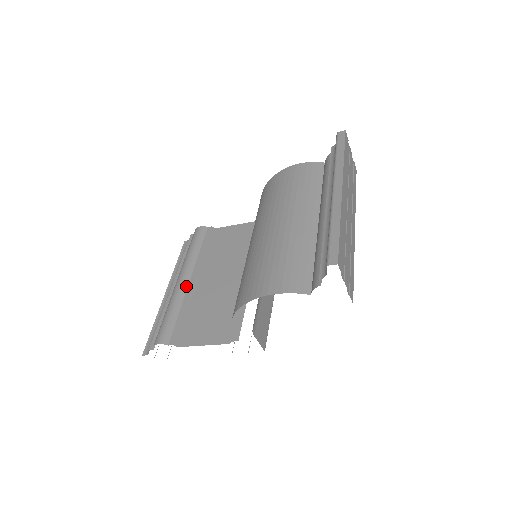
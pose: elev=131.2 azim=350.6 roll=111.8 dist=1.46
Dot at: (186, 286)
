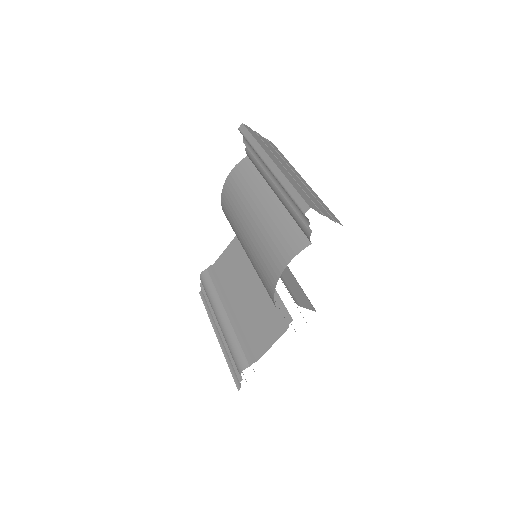
Dot at: (227, 319)
